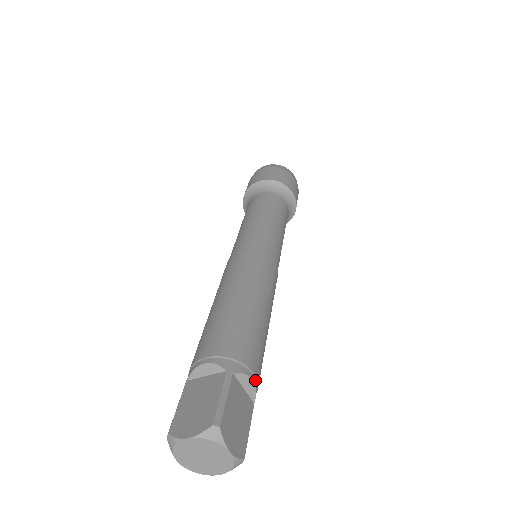
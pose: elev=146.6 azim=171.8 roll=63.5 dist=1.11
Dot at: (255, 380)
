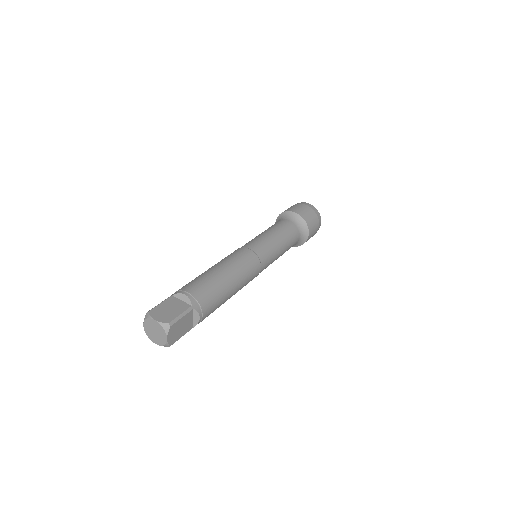
Dot at: (201, 319)
